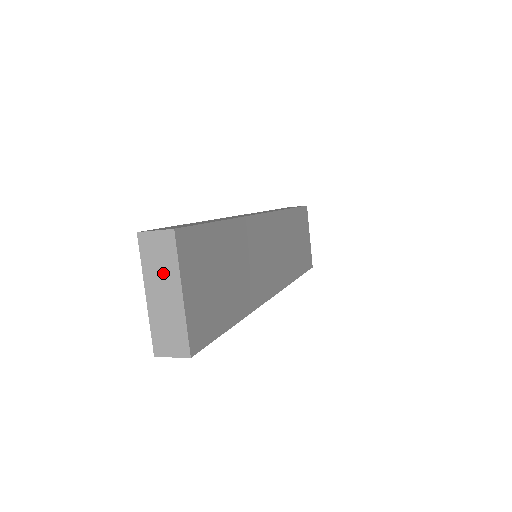
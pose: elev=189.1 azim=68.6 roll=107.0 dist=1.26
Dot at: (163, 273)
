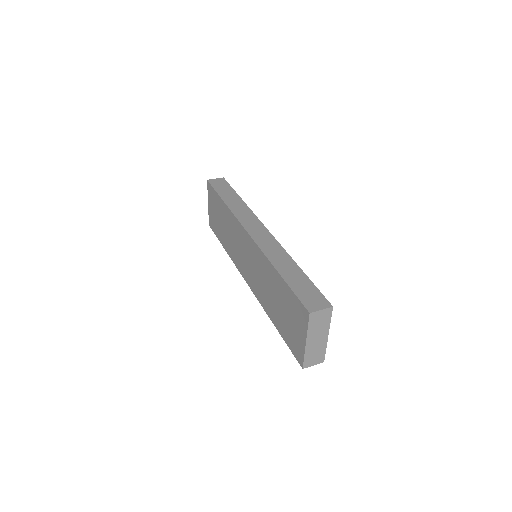
Dot at: (320, 329)
